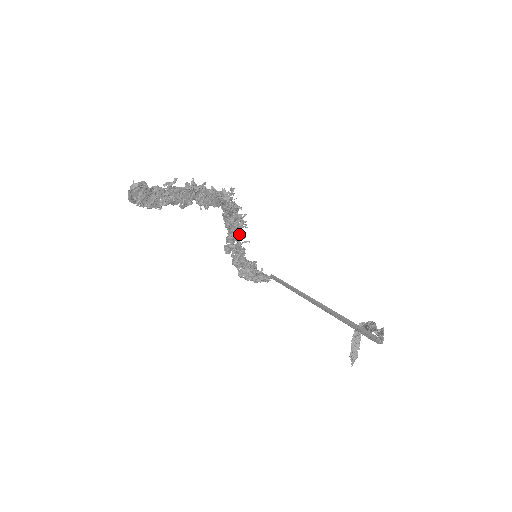
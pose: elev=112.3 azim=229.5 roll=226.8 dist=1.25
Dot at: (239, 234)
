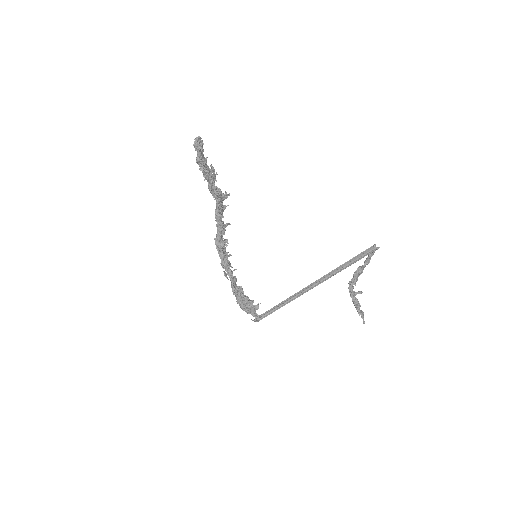
Dot at: occluded
